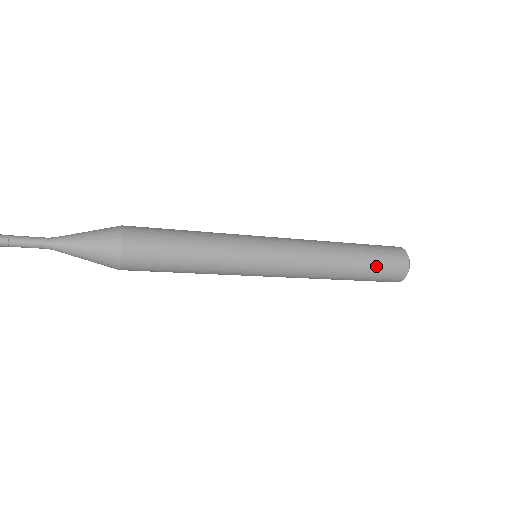
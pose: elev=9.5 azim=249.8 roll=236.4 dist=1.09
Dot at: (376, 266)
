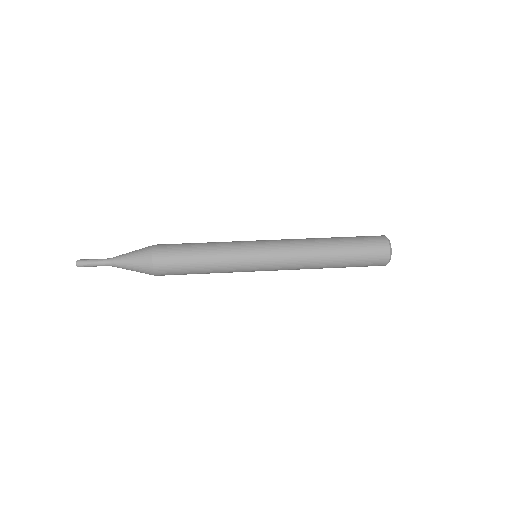
Dot at: (356, 265)
